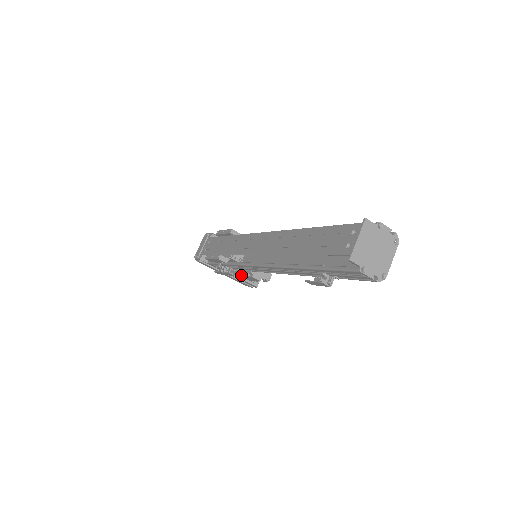
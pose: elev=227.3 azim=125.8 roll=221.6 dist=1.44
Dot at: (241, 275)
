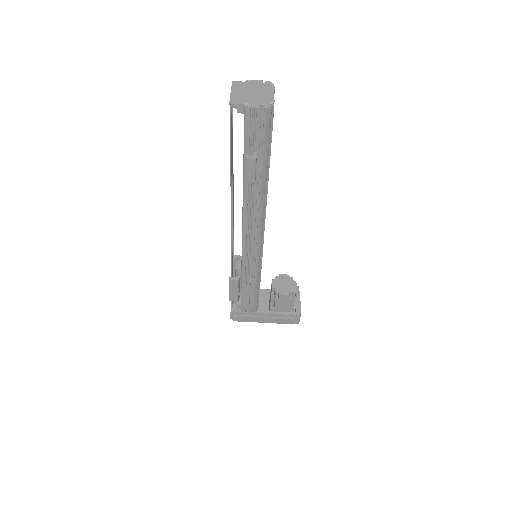
Dot at: (276, 307)
